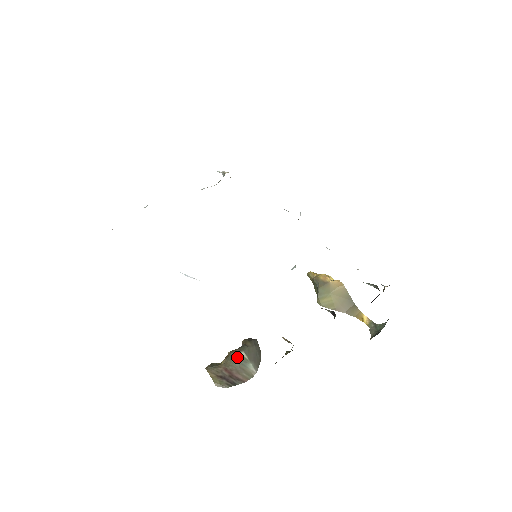
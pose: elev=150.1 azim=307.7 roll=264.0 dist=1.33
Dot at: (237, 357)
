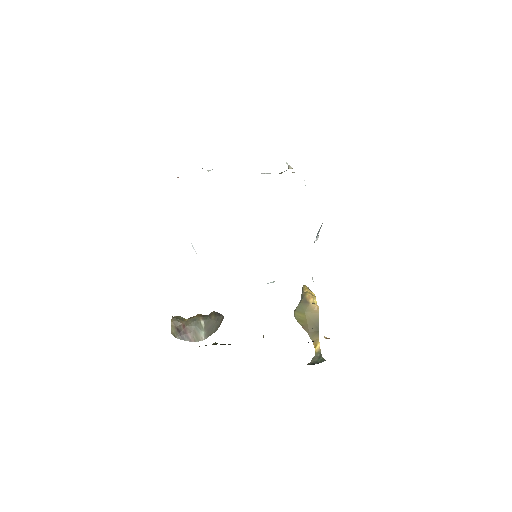
Dot at: (196, 322)
